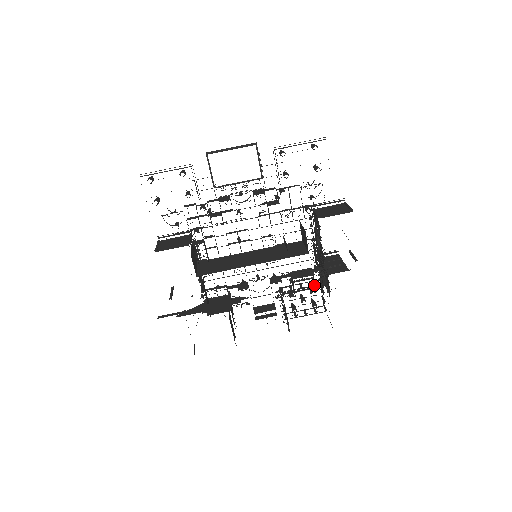
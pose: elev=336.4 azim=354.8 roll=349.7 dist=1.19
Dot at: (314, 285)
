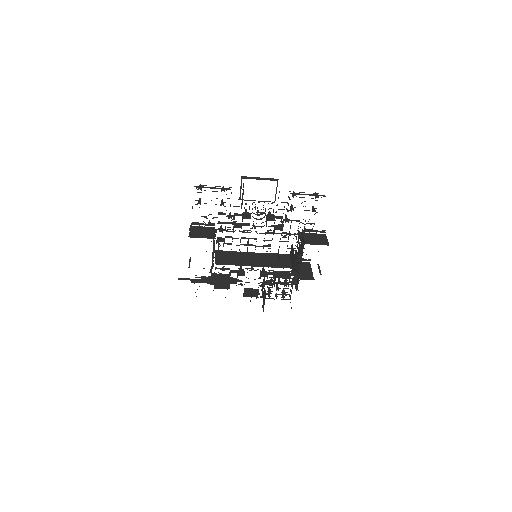
Dot at: (288, 282)
